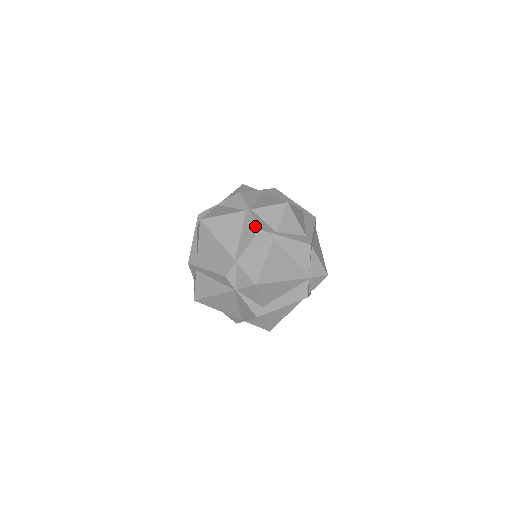
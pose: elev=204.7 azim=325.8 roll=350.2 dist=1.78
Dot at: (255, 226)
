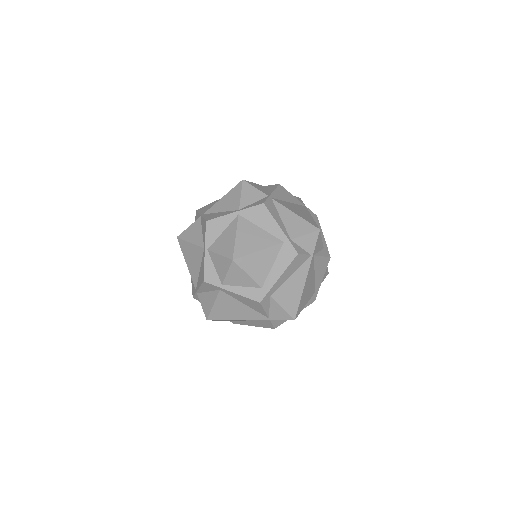
Dot at: (203, 274)
